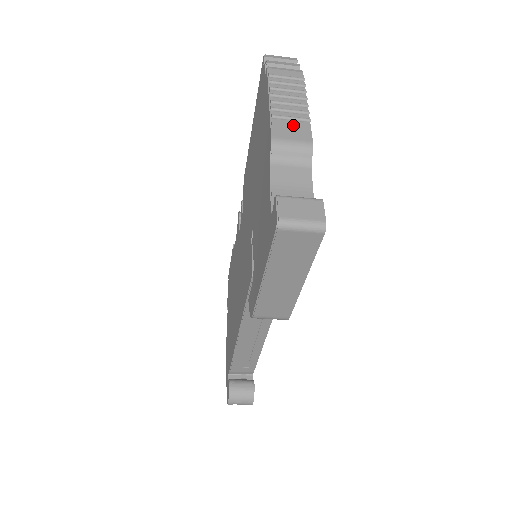
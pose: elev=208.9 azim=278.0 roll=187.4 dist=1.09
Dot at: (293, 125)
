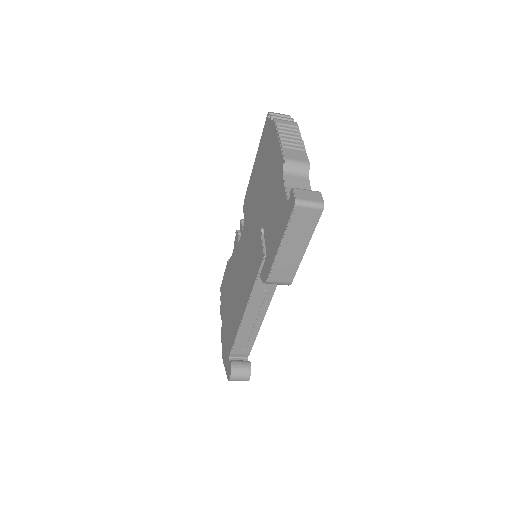
Dot at: (296, 152)
